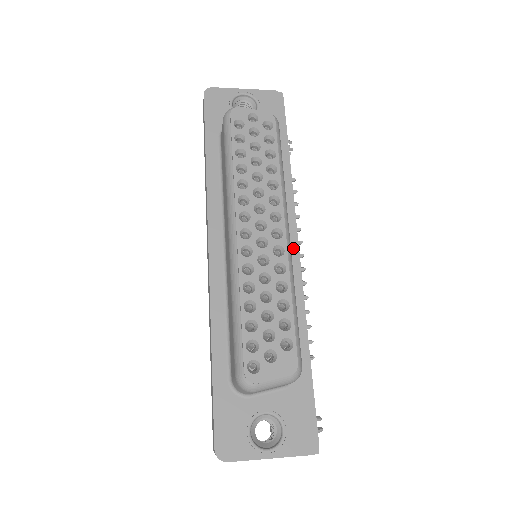
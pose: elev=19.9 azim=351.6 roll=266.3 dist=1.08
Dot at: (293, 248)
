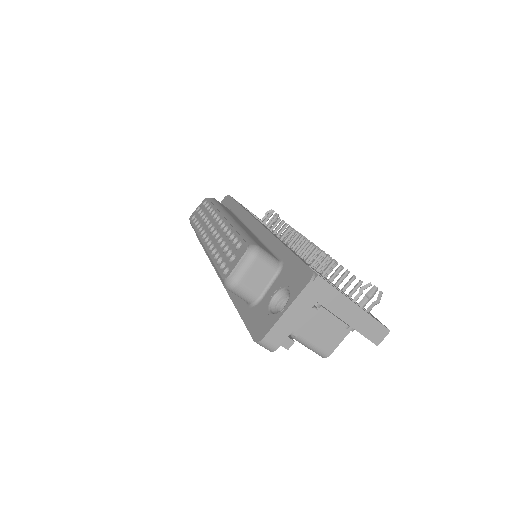
Dot at: (256, 226)
